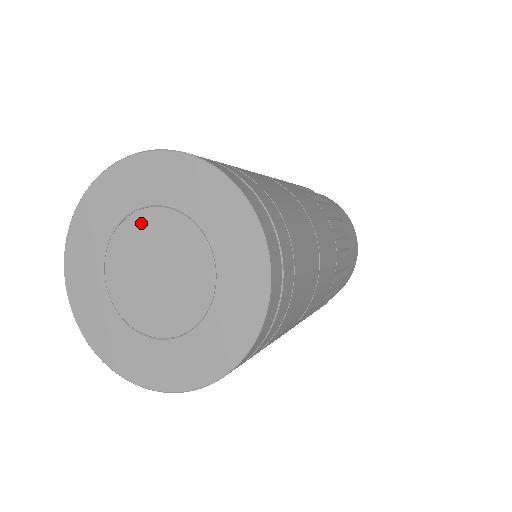
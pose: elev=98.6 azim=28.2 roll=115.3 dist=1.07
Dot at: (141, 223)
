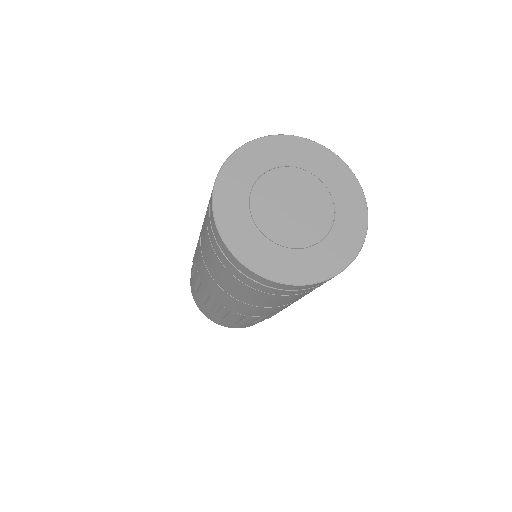
Dot at: (300, 176)
